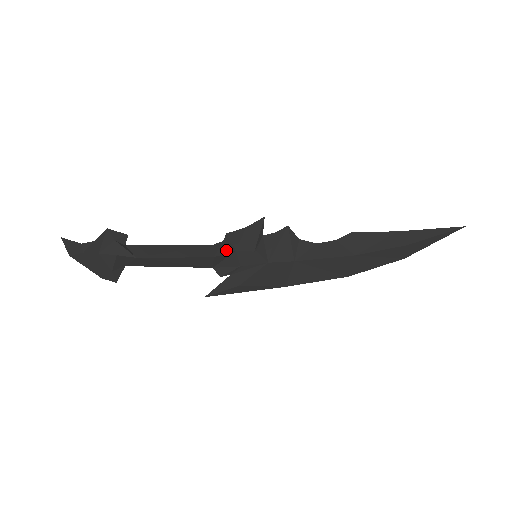
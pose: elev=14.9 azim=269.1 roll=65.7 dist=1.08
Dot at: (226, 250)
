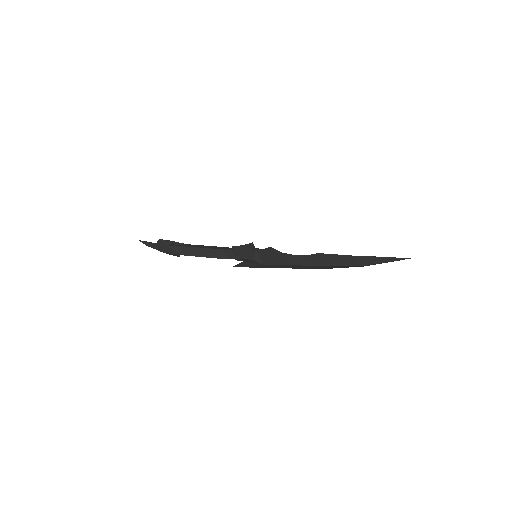
Dot at: (234, 257)
